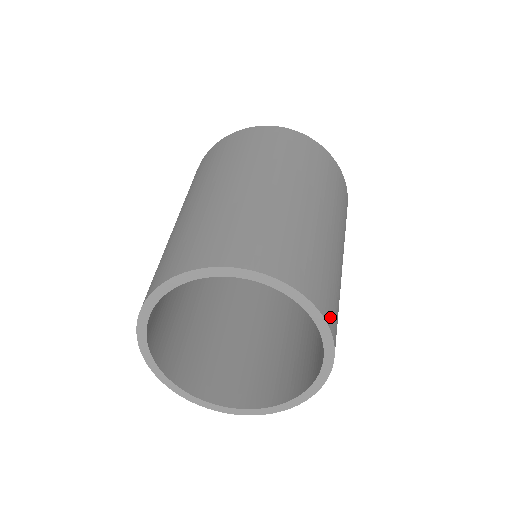
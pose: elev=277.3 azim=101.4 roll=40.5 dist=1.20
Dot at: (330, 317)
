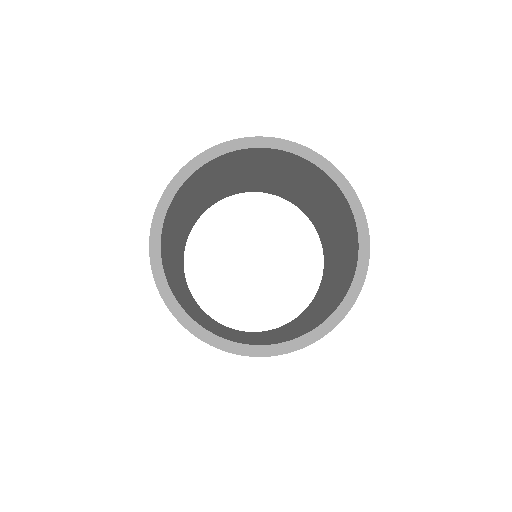
Dot at: occluded
